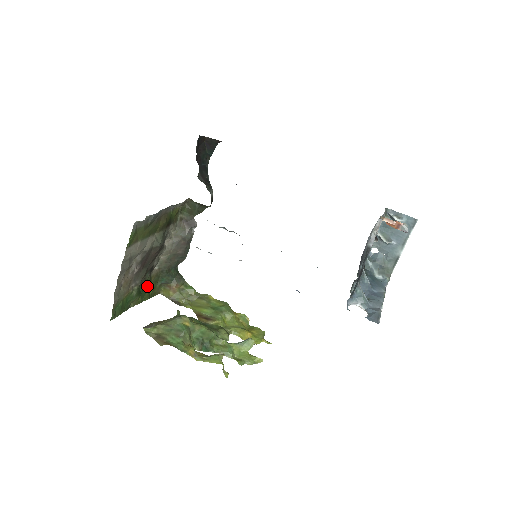
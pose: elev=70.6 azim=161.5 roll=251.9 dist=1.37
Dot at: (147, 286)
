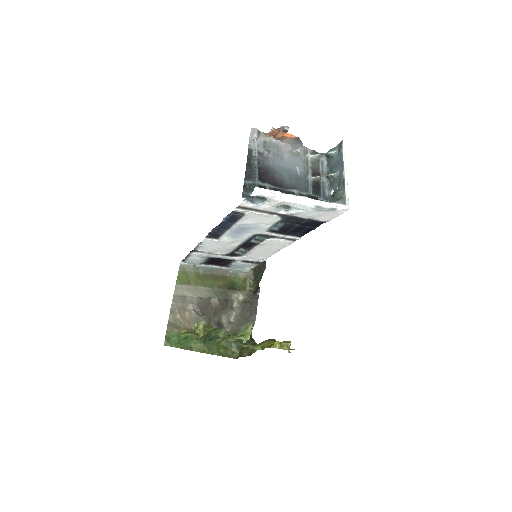
Dot at: (216, 341)
